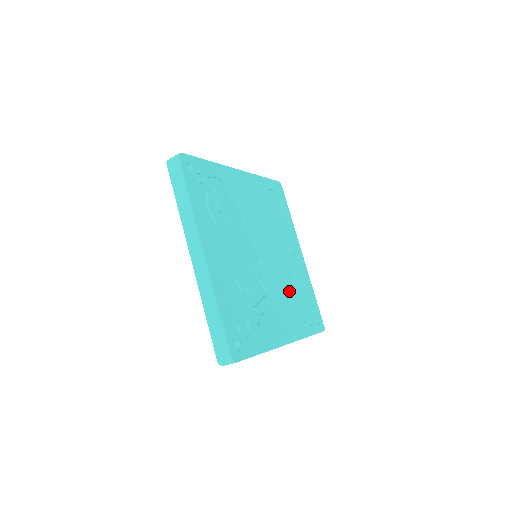
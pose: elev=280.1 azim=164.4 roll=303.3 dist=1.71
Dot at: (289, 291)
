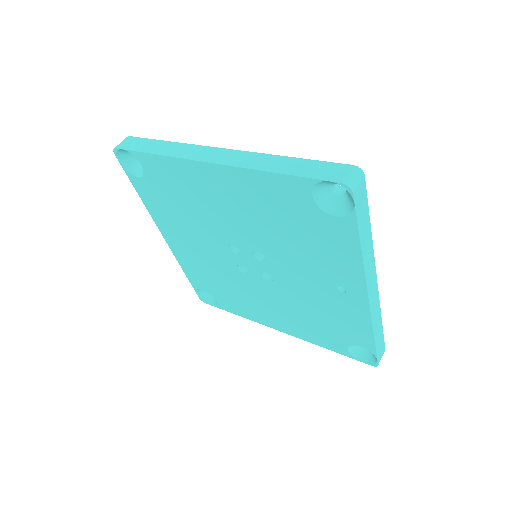
Dot at: occluded
